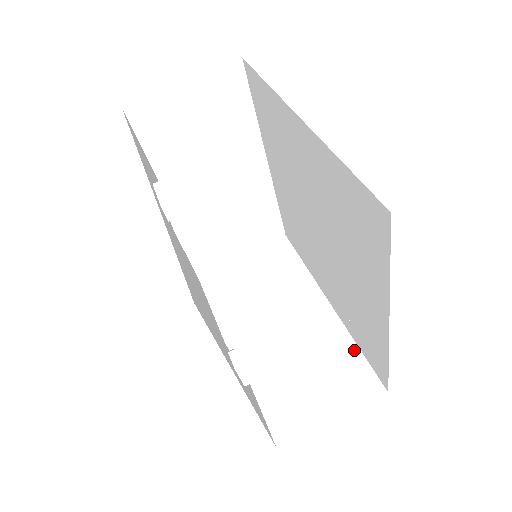
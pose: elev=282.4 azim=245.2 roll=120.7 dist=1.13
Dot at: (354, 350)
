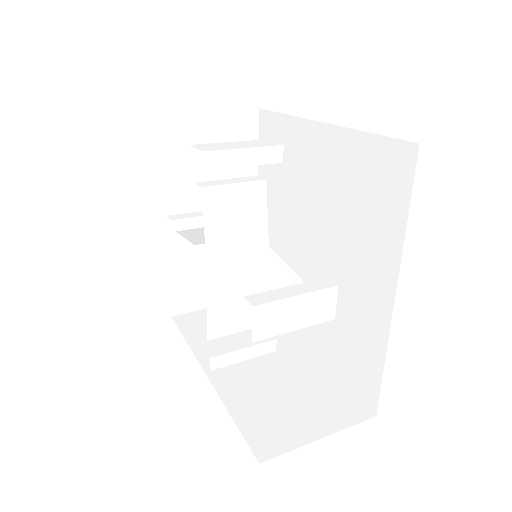
Dot at: (336, 382)
